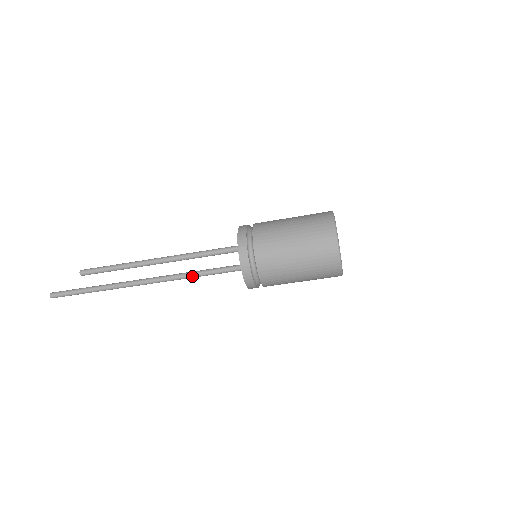
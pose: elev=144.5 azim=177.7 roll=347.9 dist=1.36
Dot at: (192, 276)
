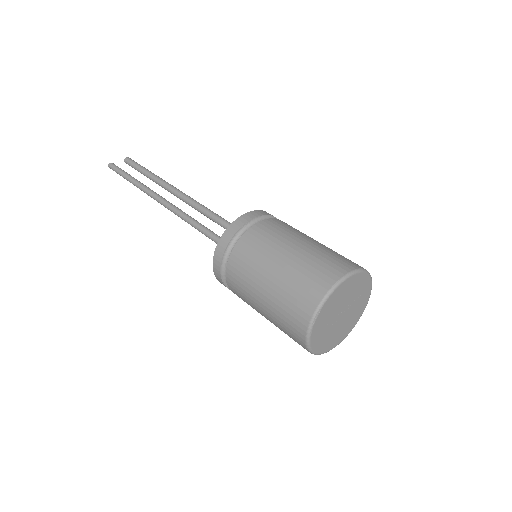
Dot at: (199, 230)
